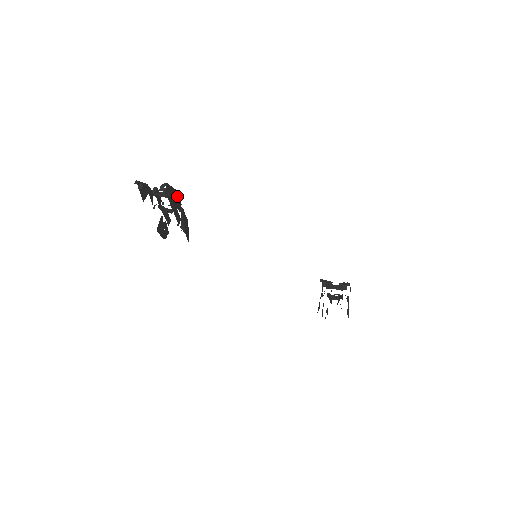
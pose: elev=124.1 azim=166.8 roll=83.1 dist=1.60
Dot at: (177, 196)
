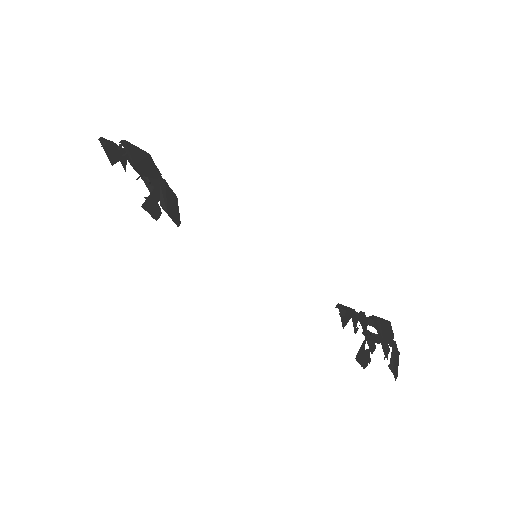
Dot at: (150, 161)
